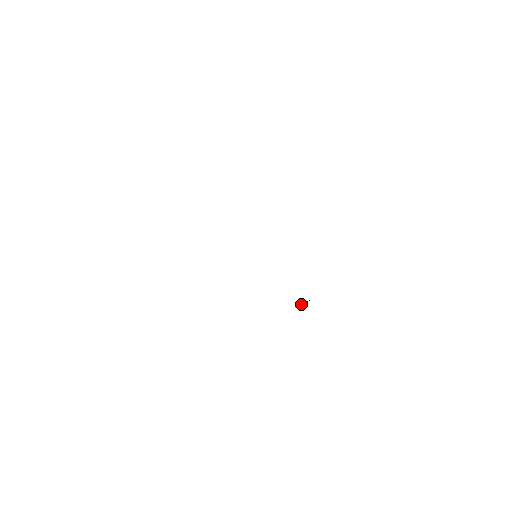
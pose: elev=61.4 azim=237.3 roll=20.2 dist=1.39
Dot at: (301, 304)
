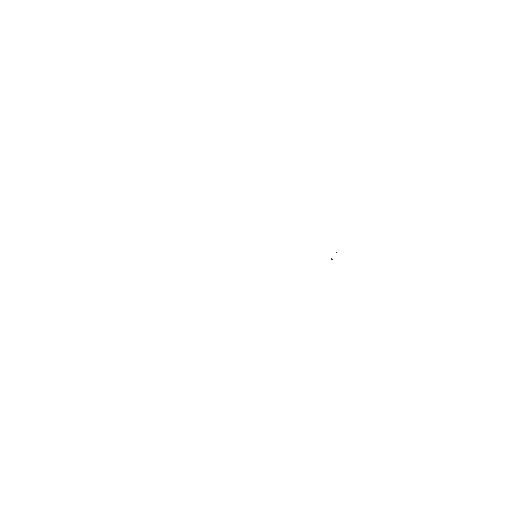
Dot at: occluded
